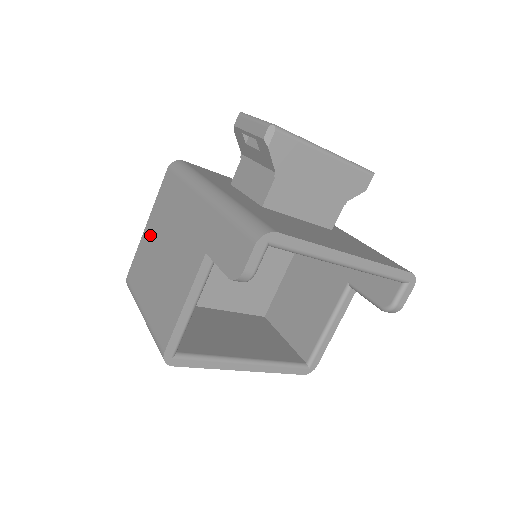
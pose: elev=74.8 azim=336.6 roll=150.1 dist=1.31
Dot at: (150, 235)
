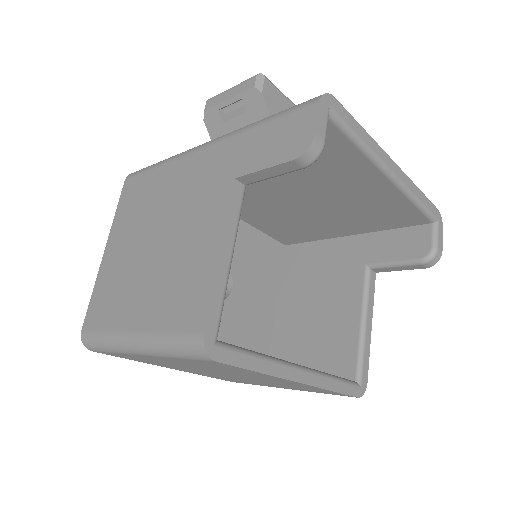
Dot at: (116, 252)
